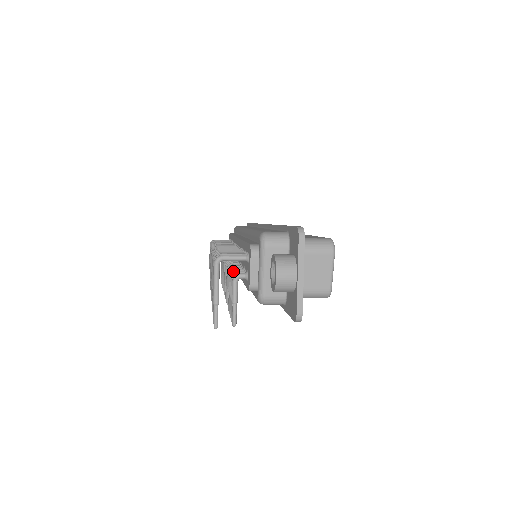
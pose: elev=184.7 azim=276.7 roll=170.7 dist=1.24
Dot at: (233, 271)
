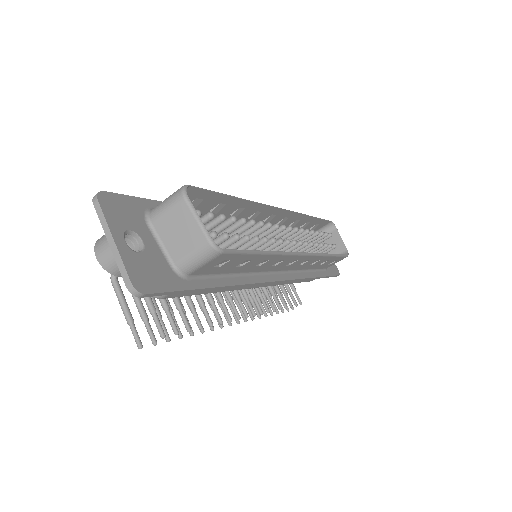
Dot at: occluded
